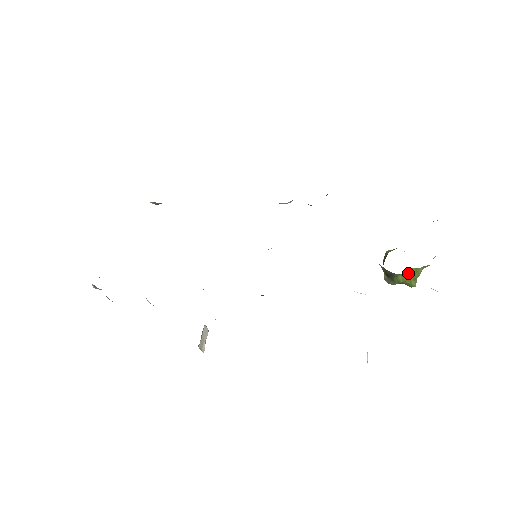
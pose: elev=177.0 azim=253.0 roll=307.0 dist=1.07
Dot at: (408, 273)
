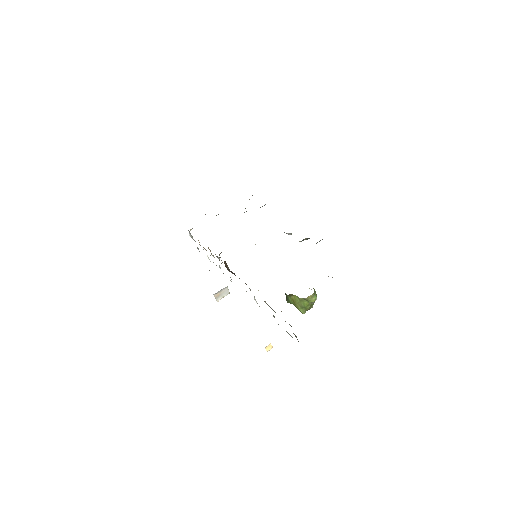
Dot at: (294, 298)
